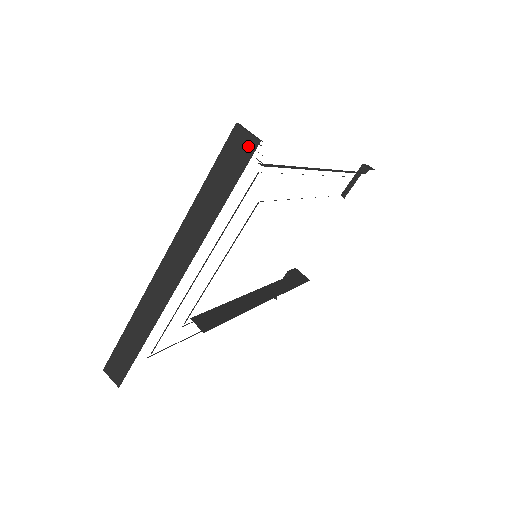
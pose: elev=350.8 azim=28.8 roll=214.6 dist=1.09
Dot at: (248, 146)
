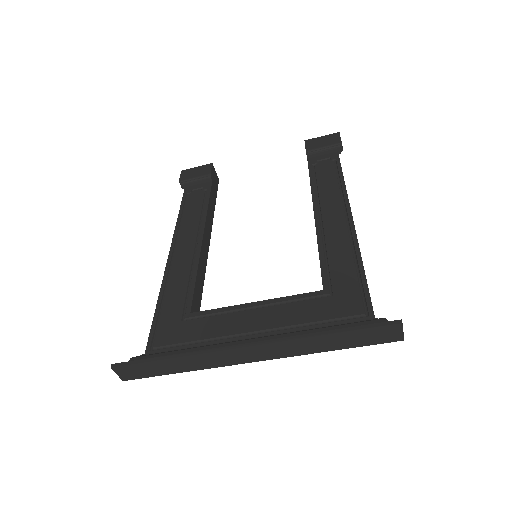
Dot at: (394, 337)
